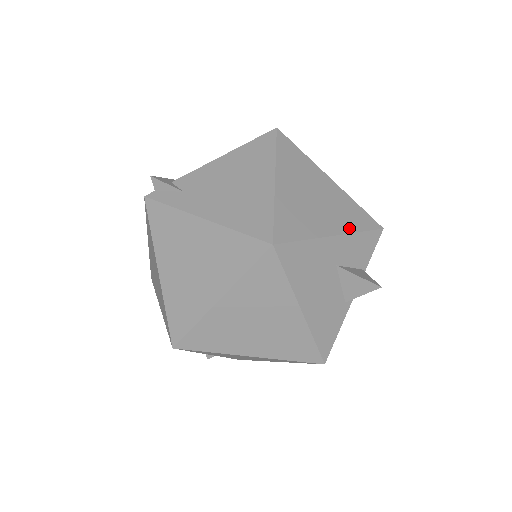
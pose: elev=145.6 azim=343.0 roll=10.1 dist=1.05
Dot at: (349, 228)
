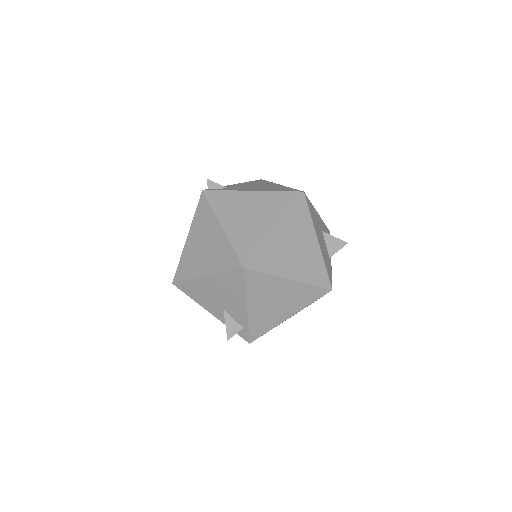
Dot at: occluded
